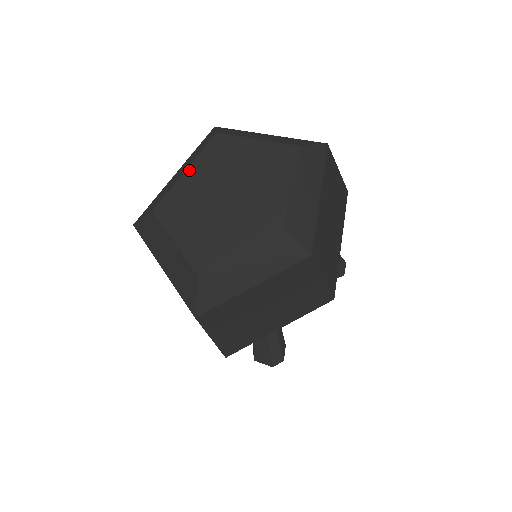
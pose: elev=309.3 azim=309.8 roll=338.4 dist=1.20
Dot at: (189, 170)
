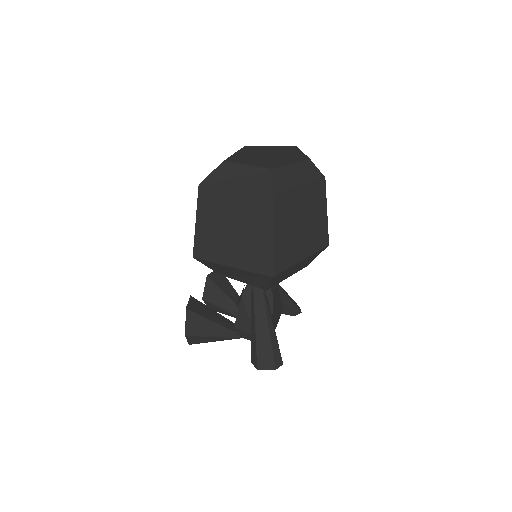
Dot at: (237, 153)
